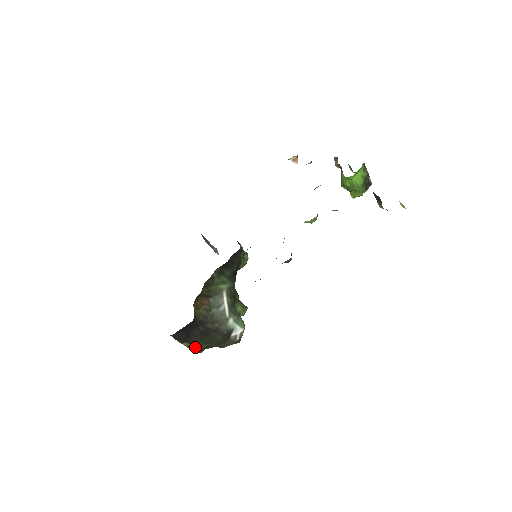
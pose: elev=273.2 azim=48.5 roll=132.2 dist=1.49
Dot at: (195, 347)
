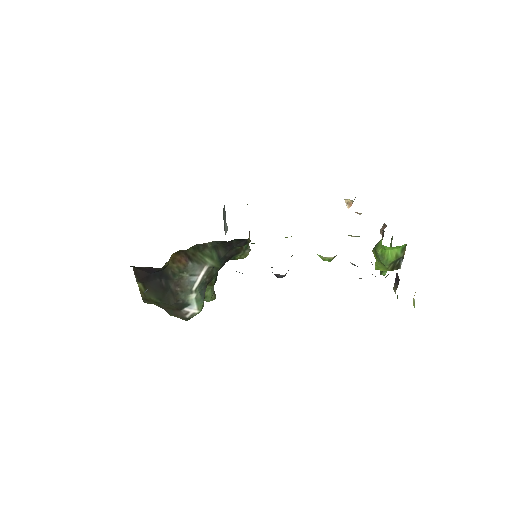
Dot at: (146, 294)
